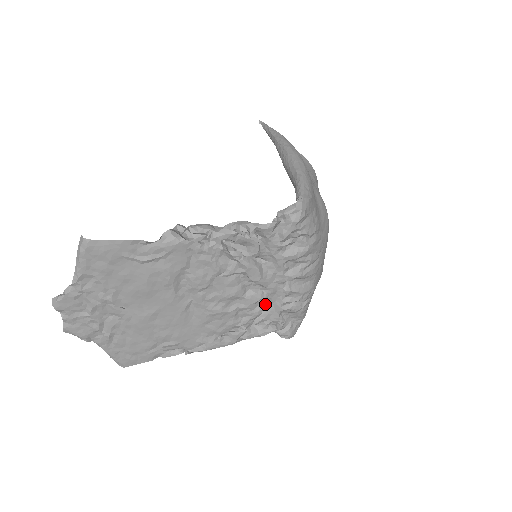
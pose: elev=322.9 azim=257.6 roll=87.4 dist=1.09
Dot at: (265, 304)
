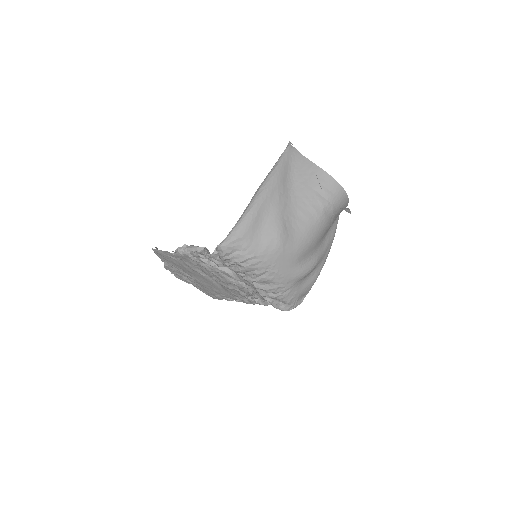
Dot at: (251, 290)
